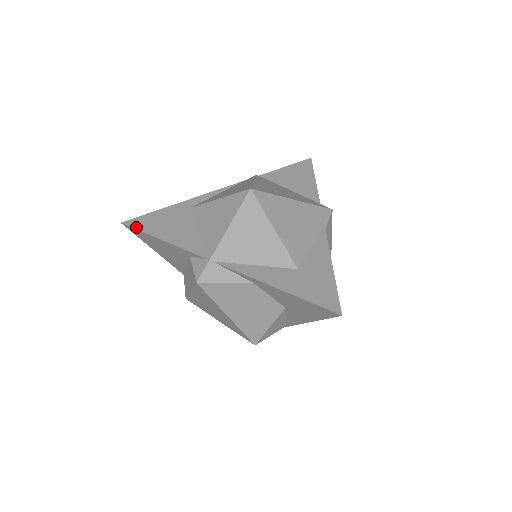
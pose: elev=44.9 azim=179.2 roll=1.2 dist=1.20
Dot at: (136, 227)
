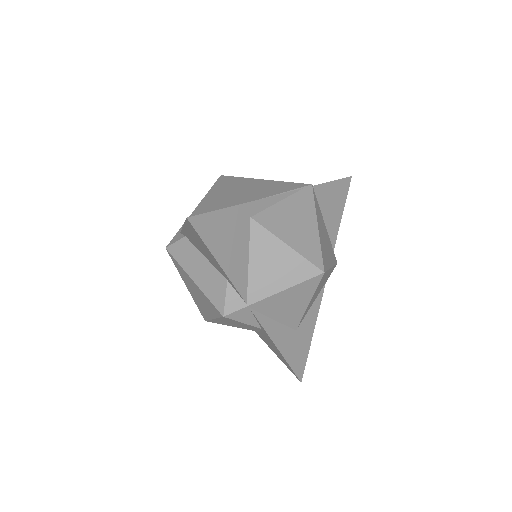
Dot at: (200, 233)
